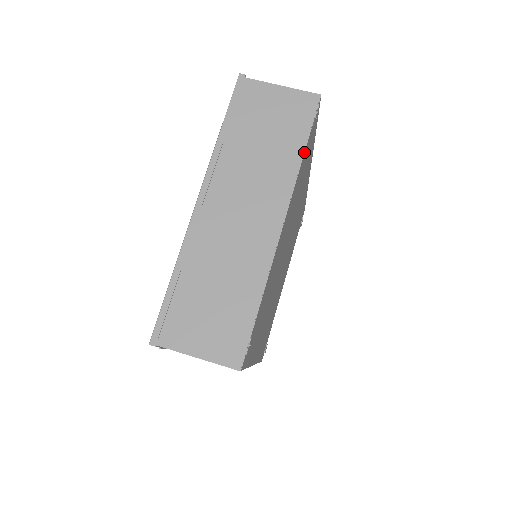
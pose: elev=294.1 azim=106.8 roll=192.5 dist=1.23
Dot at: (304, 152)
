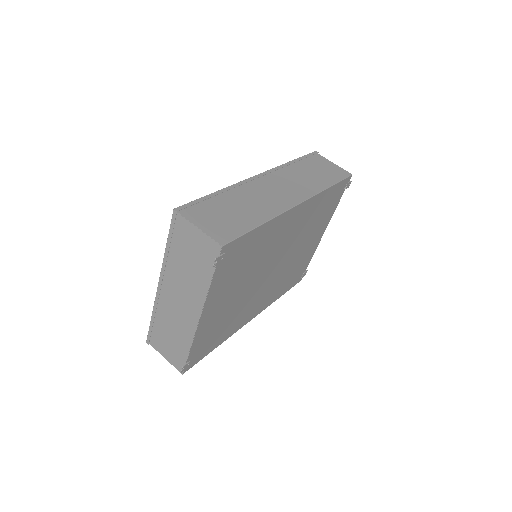
Dot at: (211, 282)
